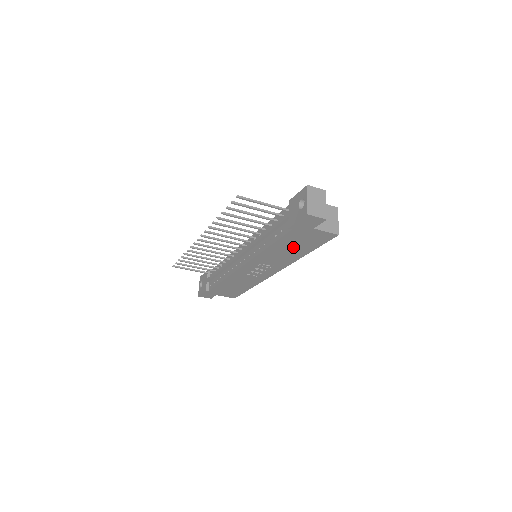
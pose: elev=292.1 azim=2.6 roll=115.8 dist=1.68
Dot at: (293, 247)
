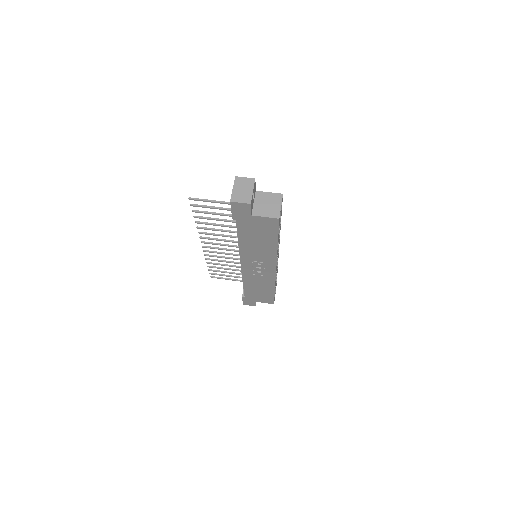
Dot at: (258, 239)
